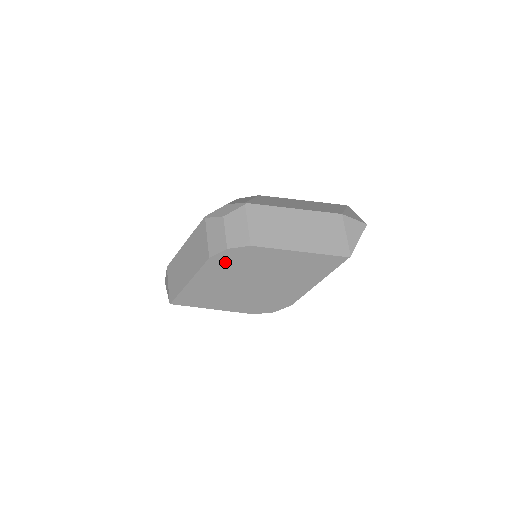
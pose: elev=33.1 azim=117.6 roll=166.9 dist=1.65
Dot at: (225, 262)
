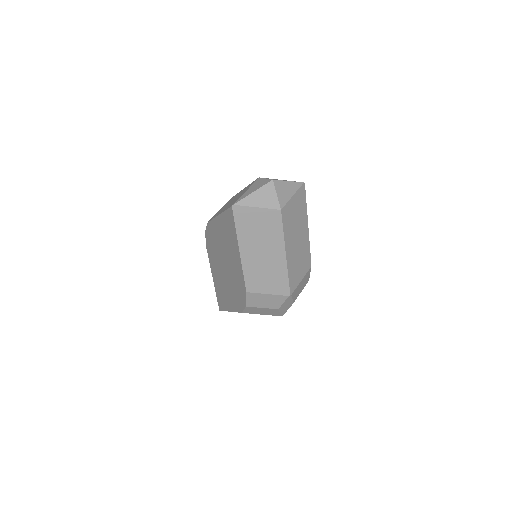
Dot at: (210, 248)
